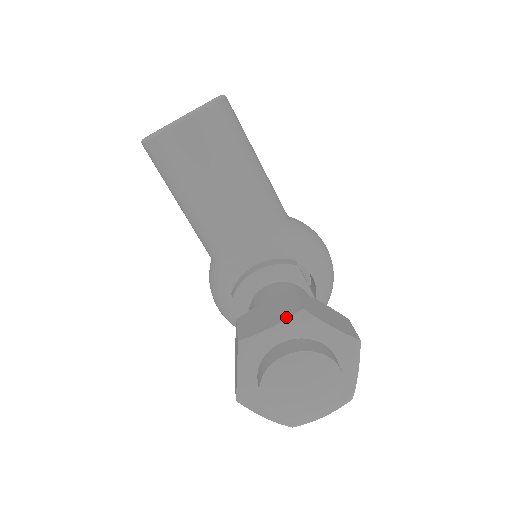
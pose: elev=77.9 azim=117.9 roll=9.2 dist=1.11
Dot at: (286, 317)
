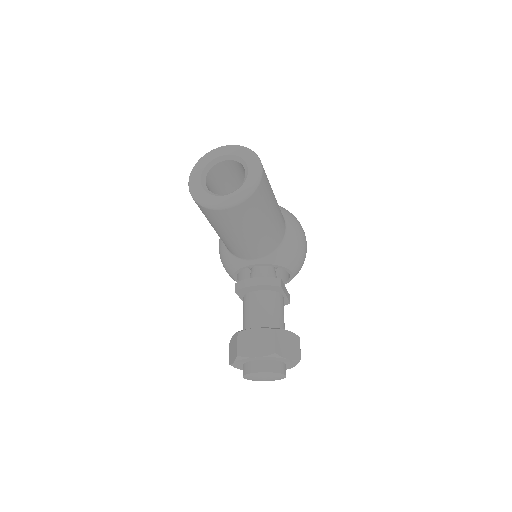
Dot at: (265, 355)
